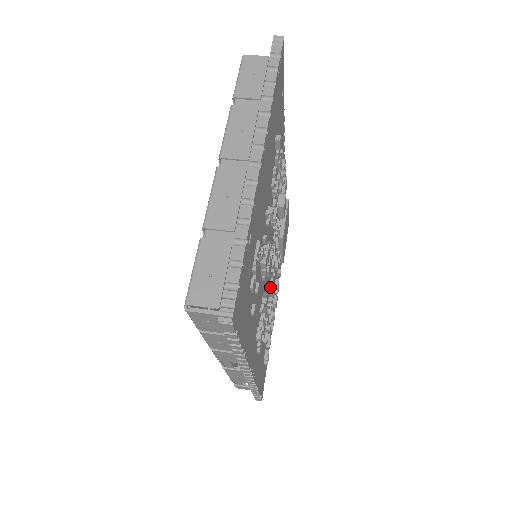
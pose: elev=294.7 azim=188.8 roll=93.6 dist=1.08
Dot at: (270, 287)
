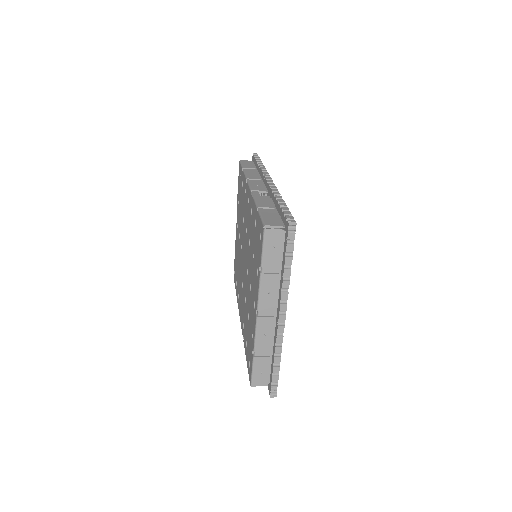
Dot at: occluded
